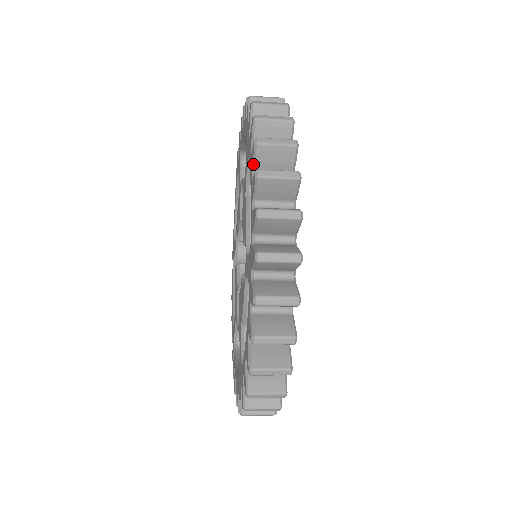
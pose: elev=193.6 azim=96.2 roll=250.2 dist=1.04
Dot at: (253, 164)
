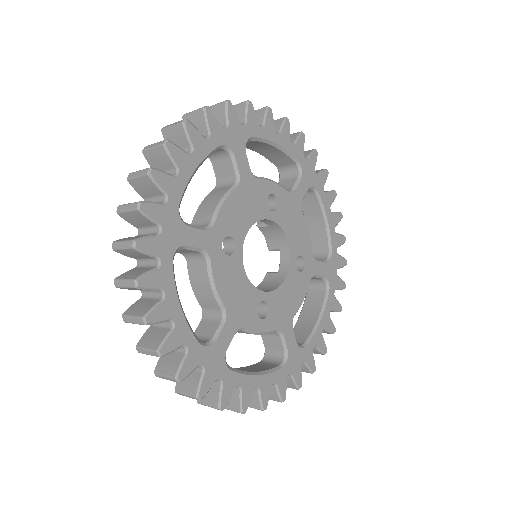
Dot at: occluded
